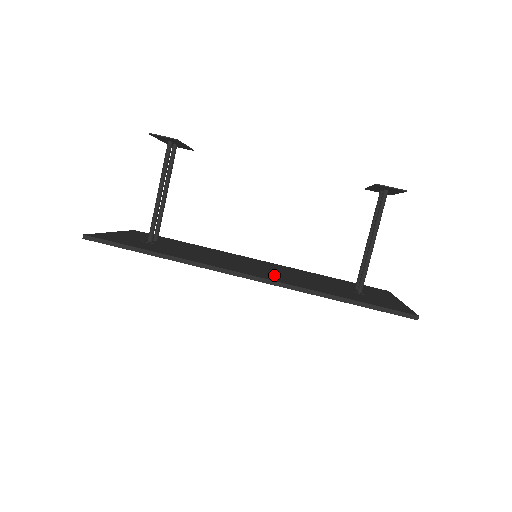
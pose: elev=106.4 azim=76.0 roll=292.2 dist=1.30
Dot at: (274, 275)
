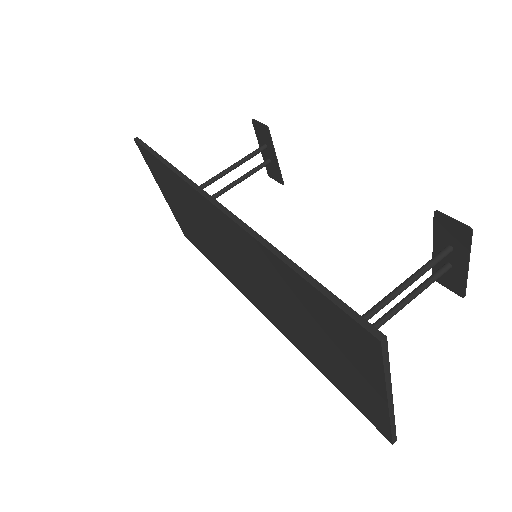
Dot at: occluded
